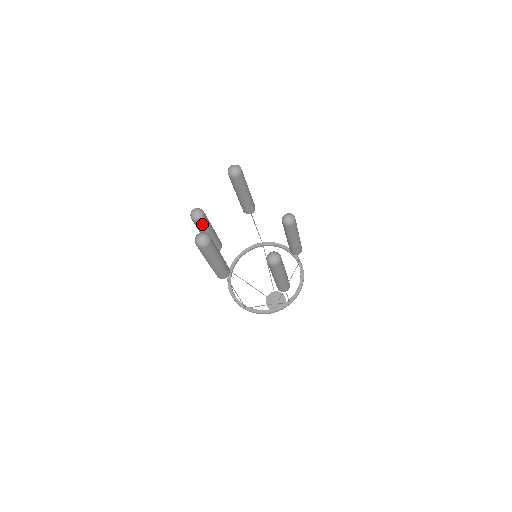
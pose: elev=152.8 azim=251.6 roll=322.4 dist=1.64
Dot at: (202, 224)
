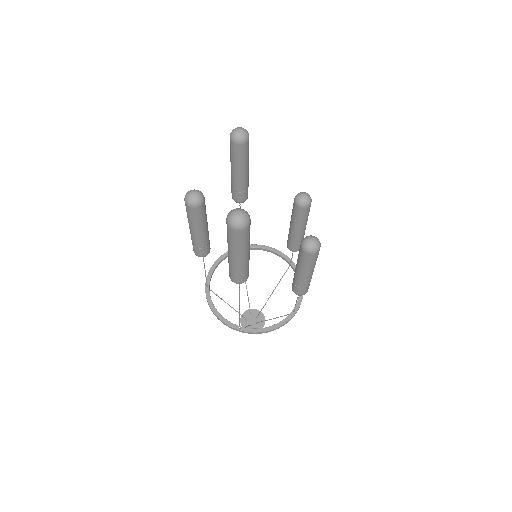
Dot at: (201, 212)
